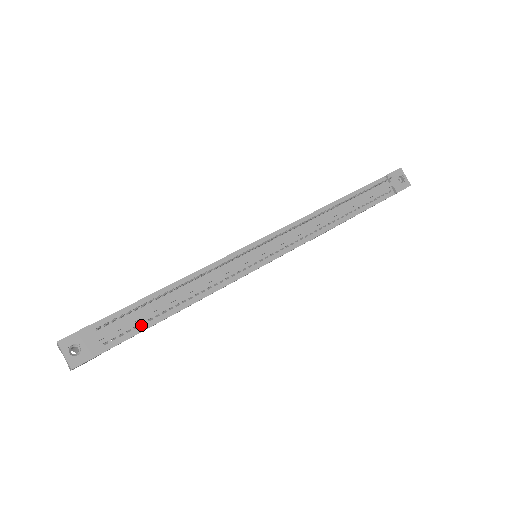
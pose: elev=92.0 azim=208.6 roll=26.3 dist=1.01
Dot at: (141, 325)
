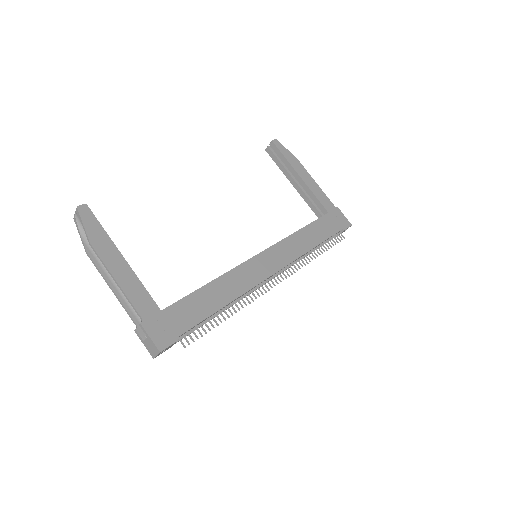
Dot at: occluded
